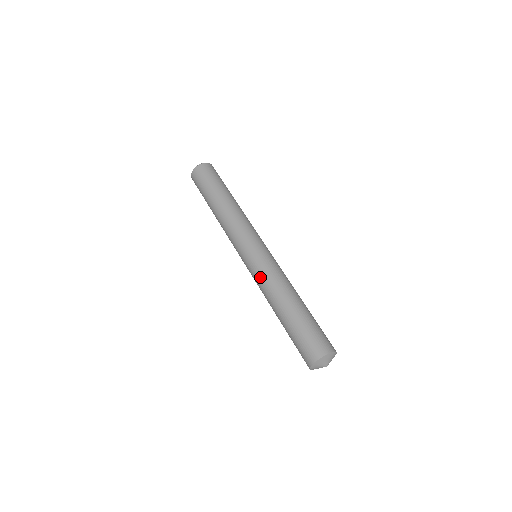
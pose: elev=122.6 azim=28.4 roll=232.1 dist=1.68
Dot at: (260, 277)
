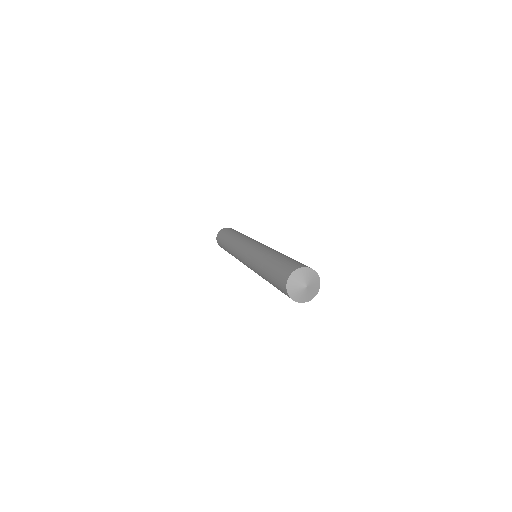
Dot at: (250, 261)
